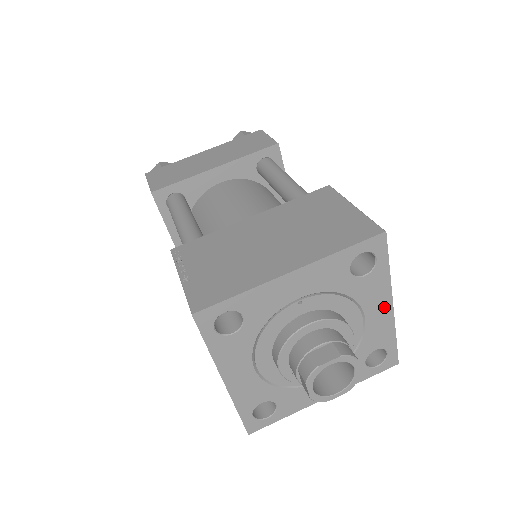
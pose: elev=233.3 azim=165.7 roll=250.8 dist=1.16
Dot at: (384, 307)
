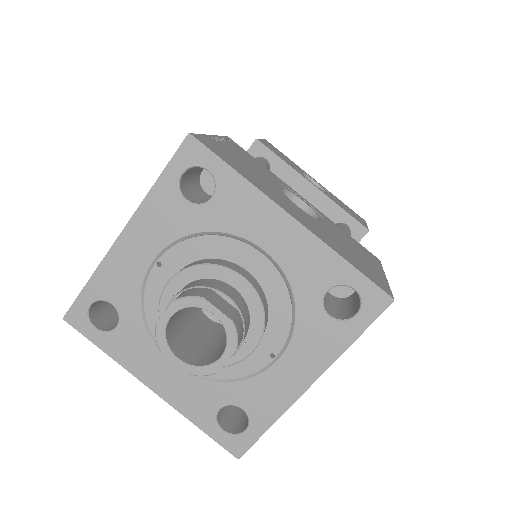
Dot at: (280, 225)
